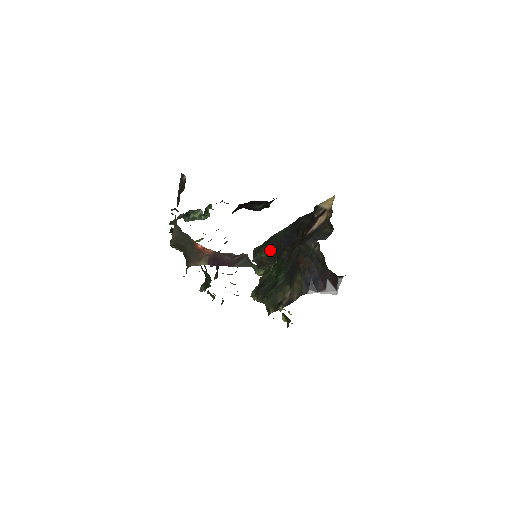
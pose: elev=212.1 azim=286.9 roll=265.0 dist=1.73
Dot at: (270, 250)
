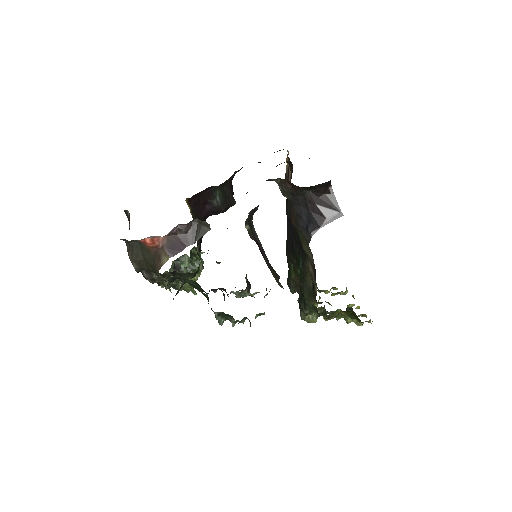
Dot at: occluded
